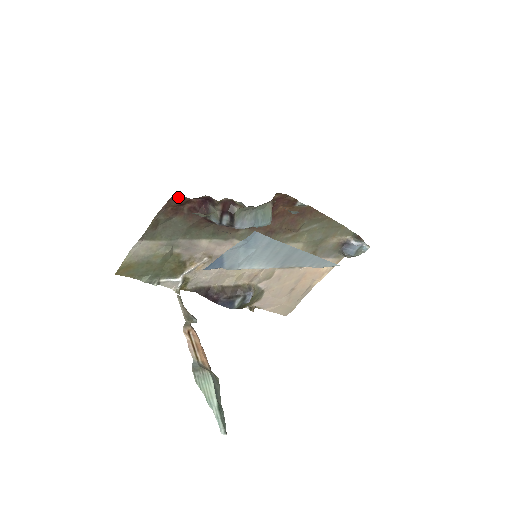
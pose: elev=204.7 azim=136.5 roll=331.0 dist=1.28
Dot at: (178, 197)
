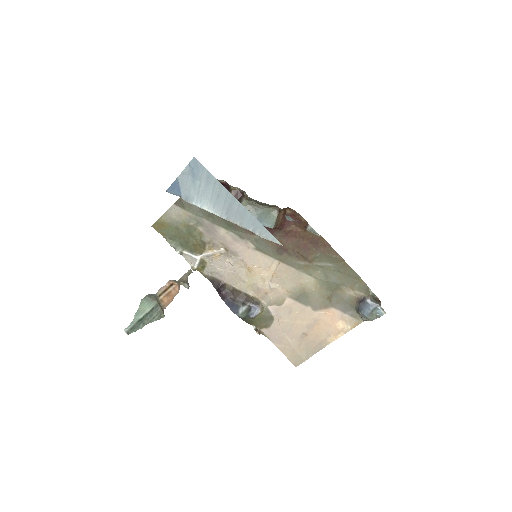
Dot at: occluded
